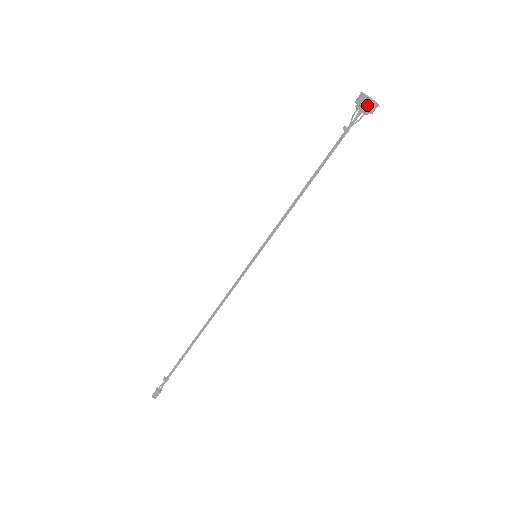
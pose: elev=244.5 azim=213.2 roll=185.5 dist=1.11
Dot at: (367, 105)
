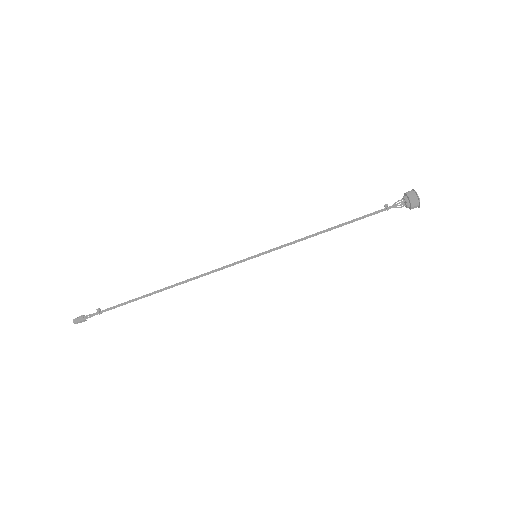
Dot at: (412, 196)
